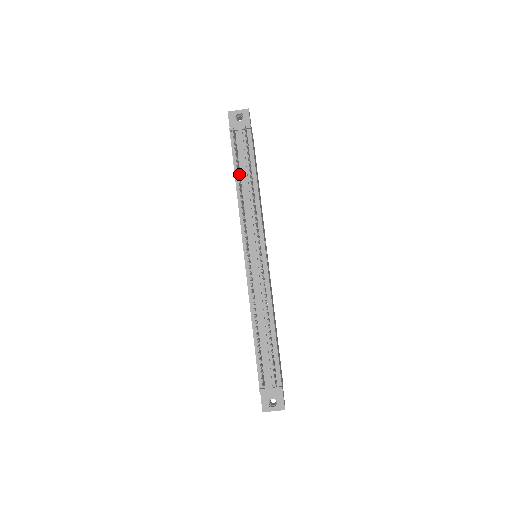
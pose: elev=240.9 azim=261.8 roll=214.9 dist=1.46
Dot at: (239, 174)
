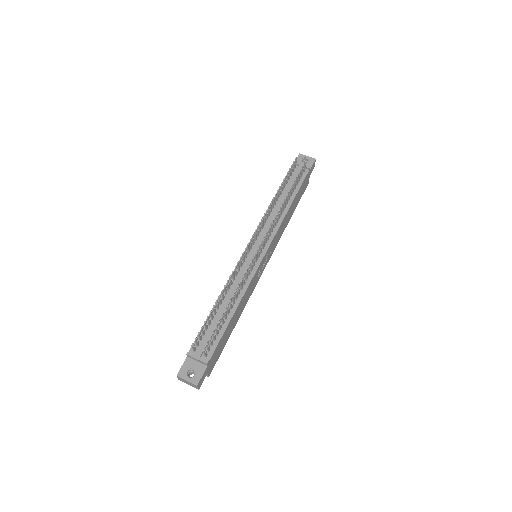
Dot at: (281, 190)
